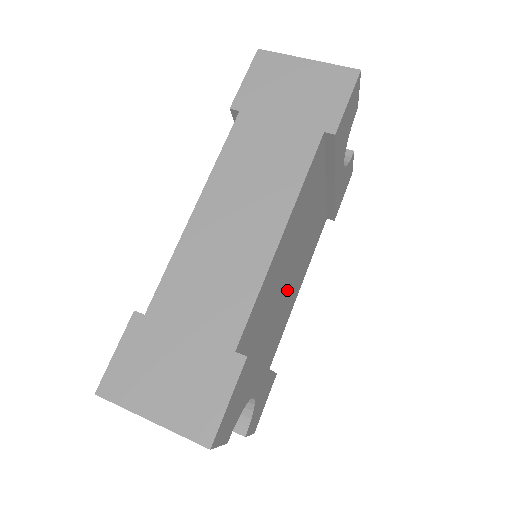
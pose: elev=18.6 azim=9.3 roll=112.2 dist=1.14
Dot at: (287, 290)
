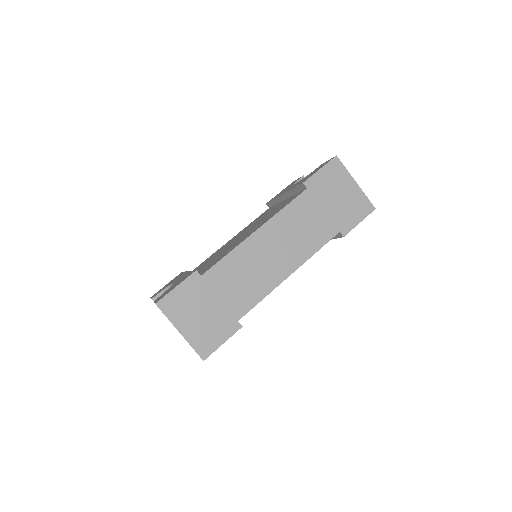
Dot at: occluded
